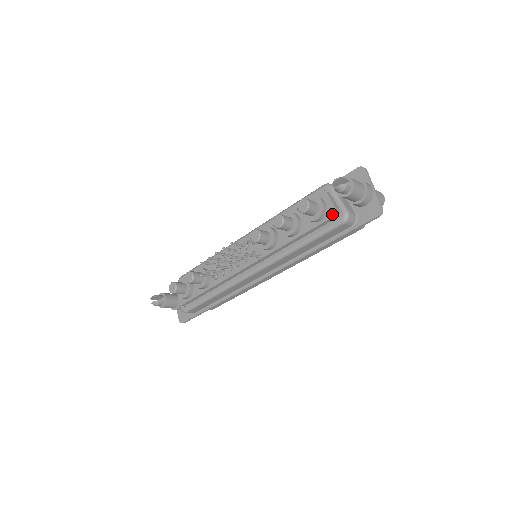
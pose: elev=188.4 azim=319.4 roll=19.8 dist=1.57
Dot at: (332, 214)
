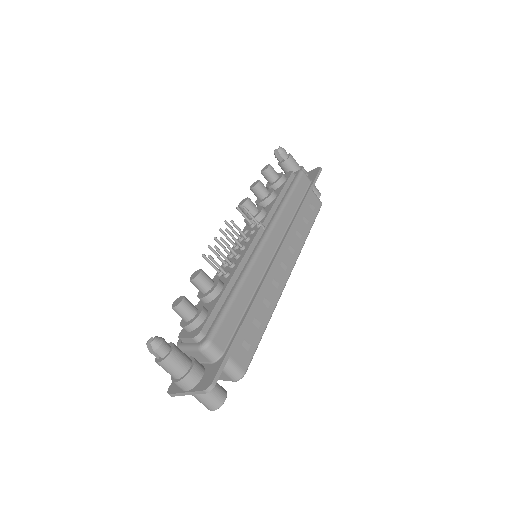
Dot at: (290, 173)
